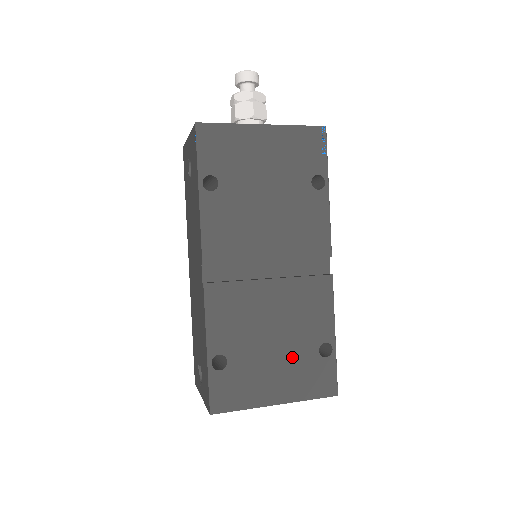
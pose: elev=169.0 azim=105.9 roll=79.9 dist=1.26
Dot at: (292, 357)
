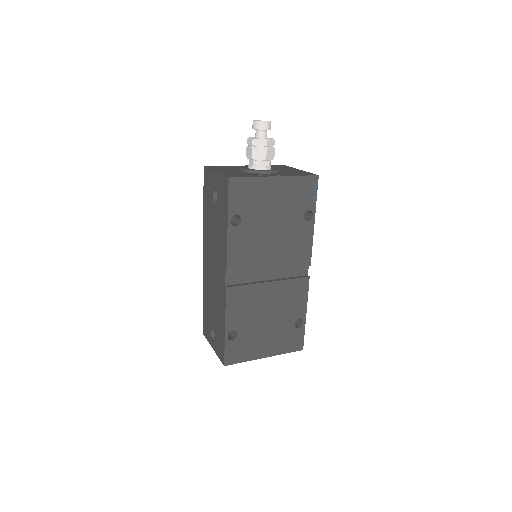
Dot at: (278, 329)
